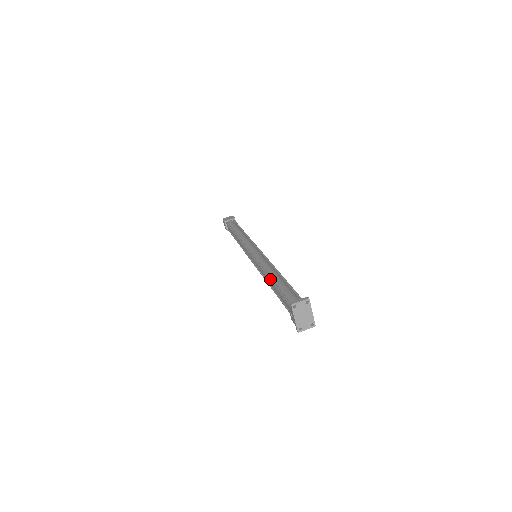
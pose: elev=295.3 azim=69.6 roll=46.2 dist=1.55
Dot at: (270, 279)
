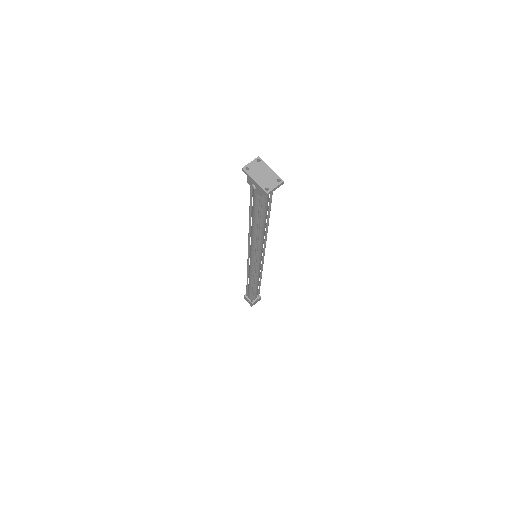
Dot at: occluded
